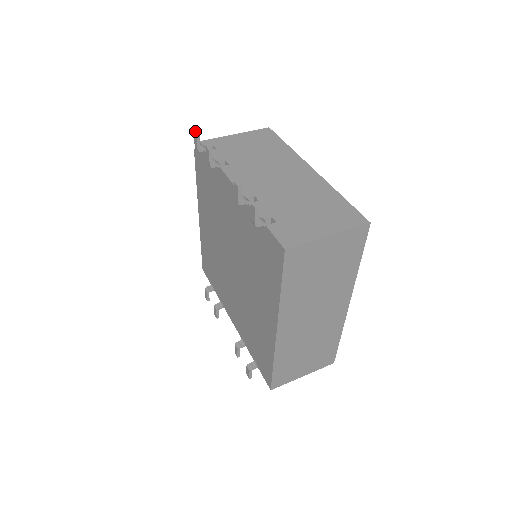
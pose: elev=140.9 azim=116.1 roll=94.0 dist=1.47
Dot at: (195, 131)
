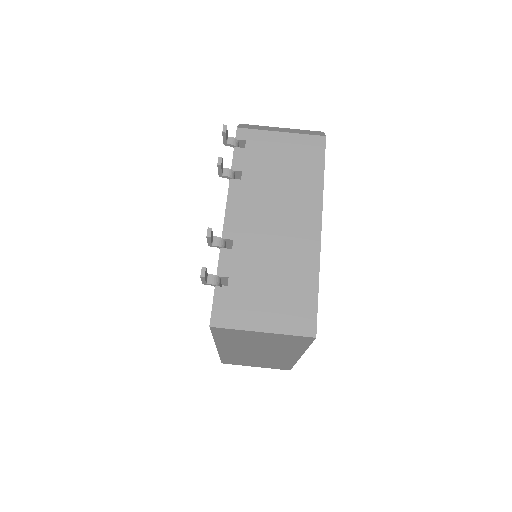
Dot at: (225, 125)
